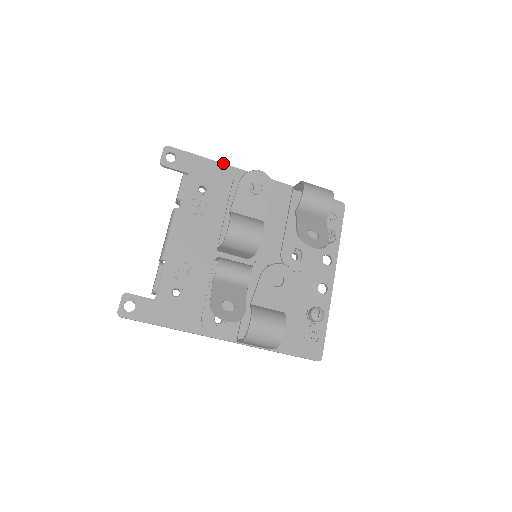
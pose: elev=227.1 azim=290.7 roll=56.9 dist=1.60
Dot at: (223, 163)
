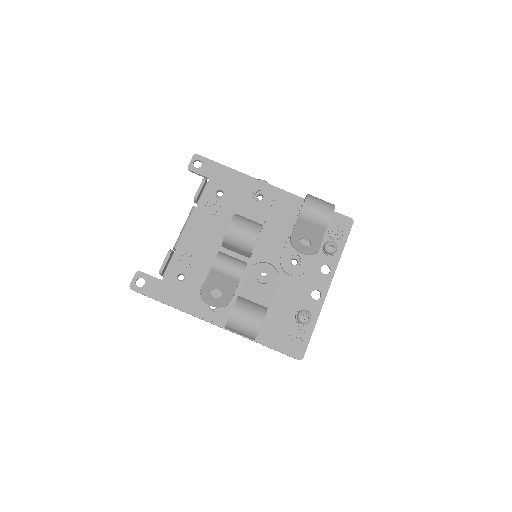
Dot at: occluded
